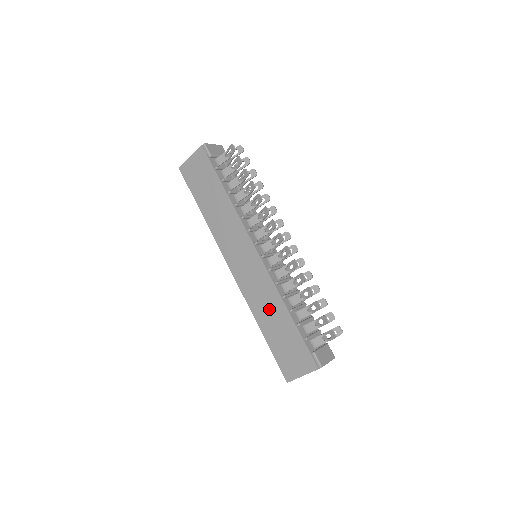
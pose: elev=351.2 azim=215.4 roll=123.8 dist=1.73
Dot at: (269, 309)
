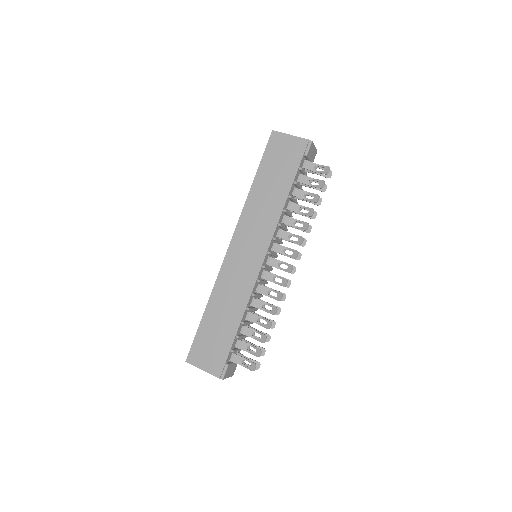
Dot at: (228, 304)
